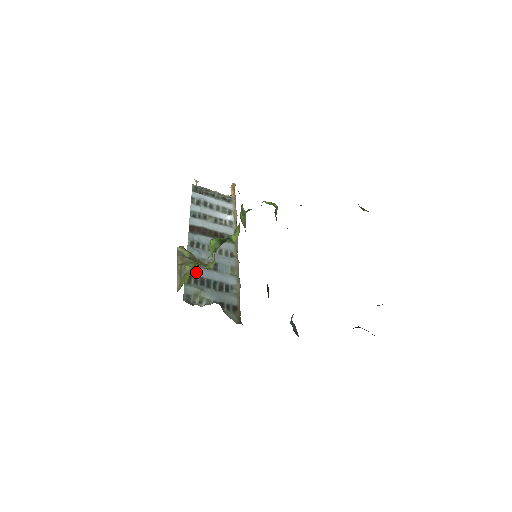
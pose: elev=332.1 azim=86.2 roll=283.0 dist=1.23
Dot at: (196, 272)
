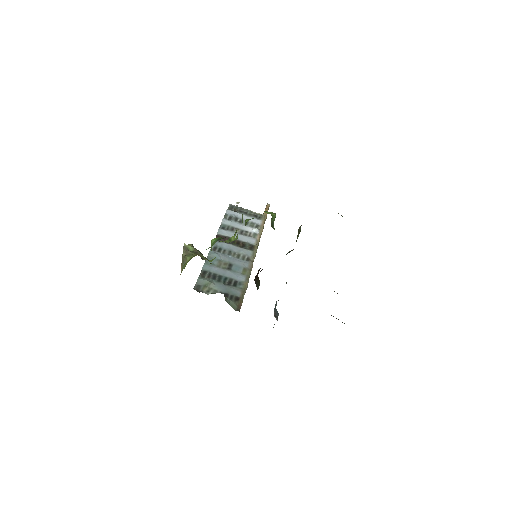
Dot at: (211, 269)
